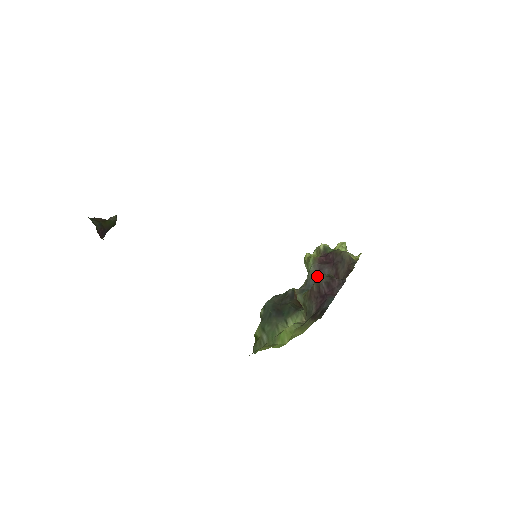
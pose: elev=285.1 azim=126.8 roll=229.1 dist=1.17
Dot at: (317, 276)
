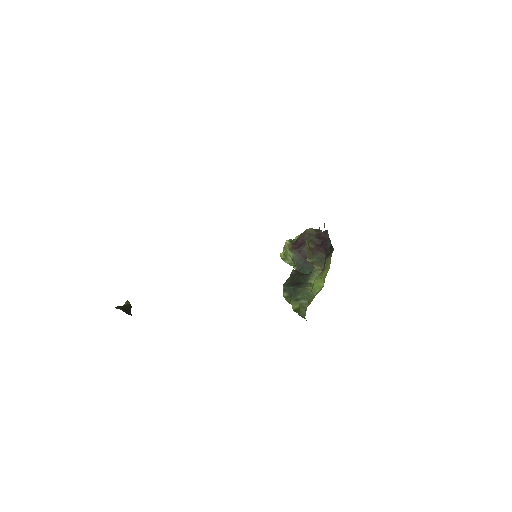
Dot at: (307, 240)
